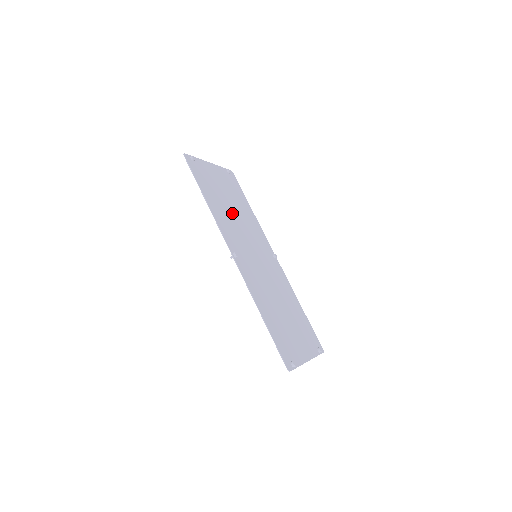
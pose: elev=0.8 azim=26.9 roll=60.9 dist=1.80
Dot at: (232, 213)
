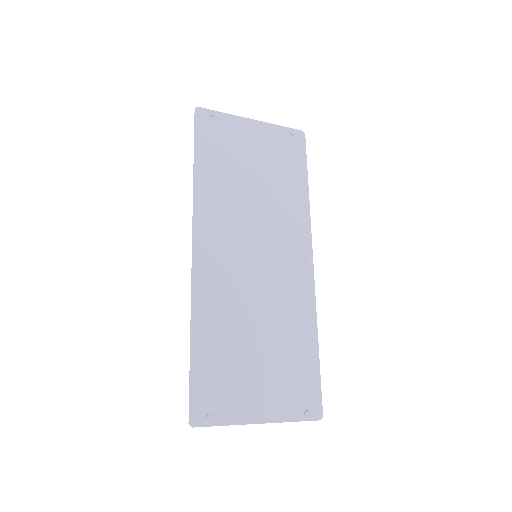
Dot at: (247, 191)
